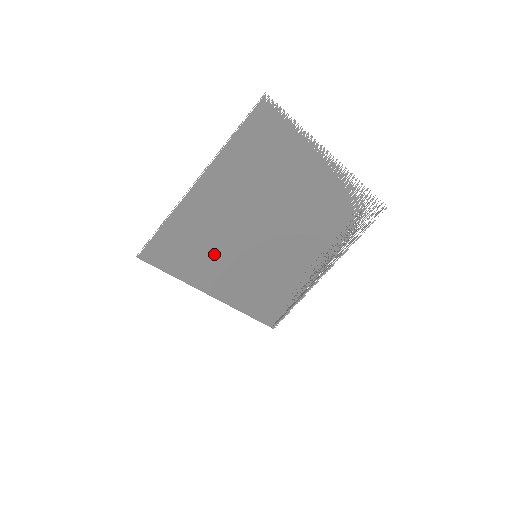
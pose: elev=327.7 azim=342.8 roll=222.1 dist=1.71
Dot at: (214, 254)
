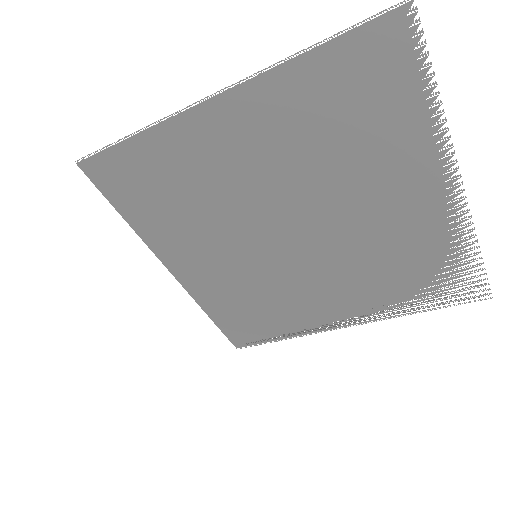
Dot at: (195, 221)
